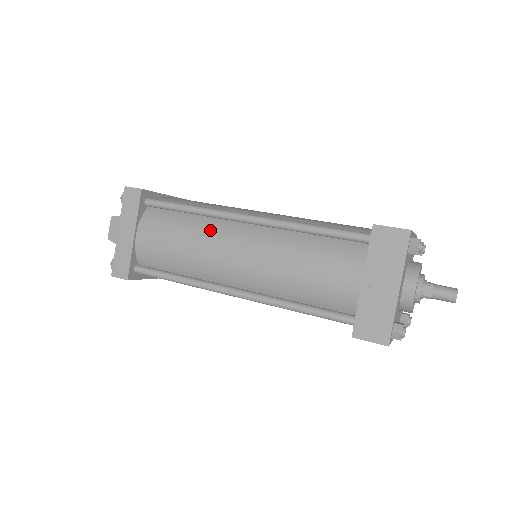
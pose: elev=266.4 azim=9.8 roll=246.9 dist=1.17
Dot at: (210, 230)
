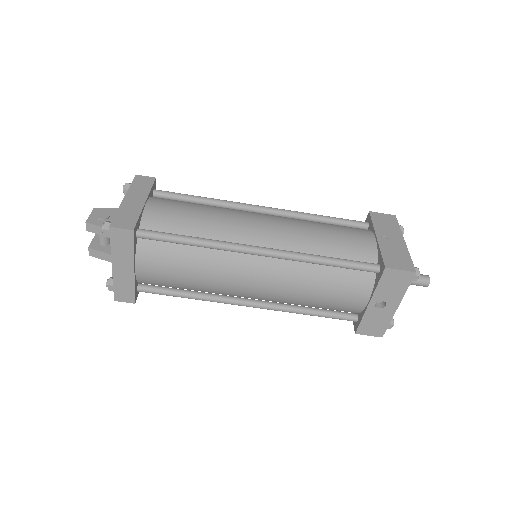
Dot at: (230, 209)
